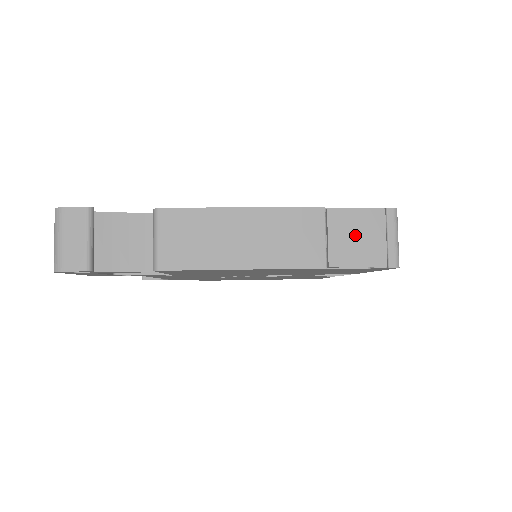
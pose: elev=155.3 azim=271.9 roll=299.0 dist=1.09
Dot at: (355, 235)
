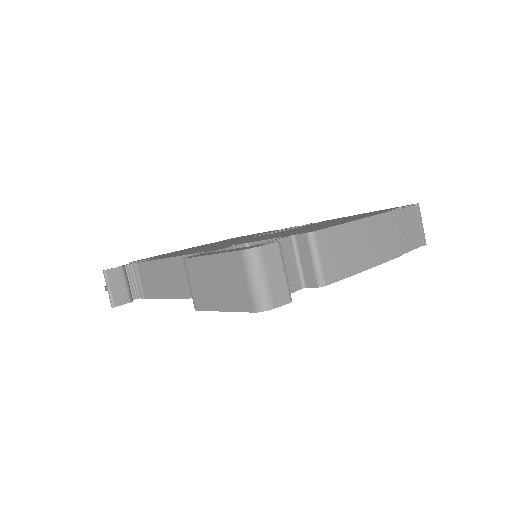
Dot at: (409, 227)
